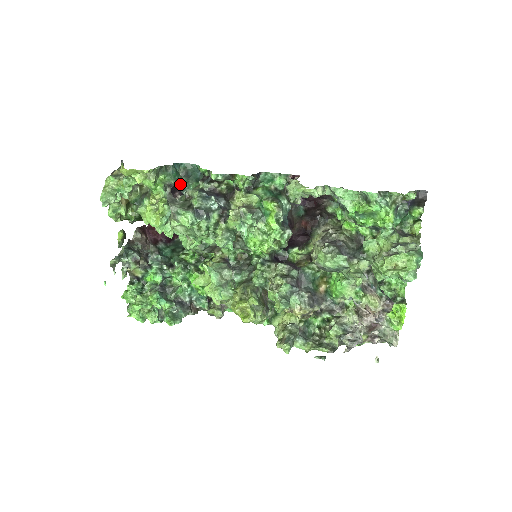
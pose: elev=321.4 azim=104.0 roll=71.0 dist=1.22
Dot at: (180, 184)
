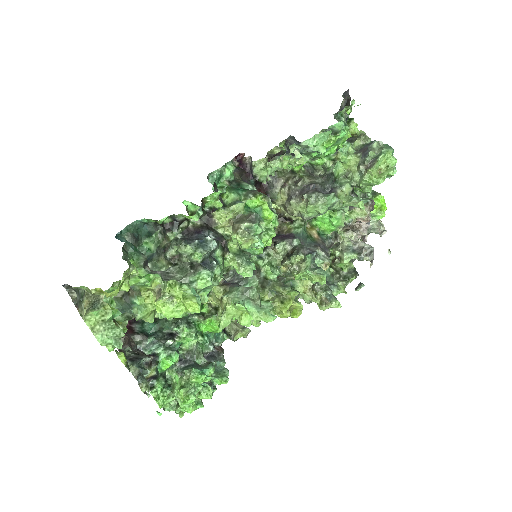
Dot at: occluded
